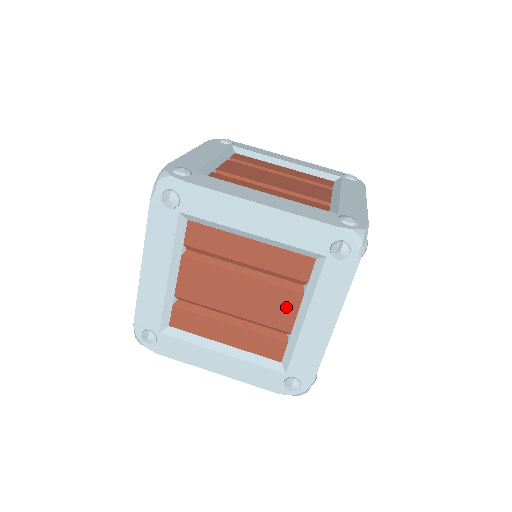
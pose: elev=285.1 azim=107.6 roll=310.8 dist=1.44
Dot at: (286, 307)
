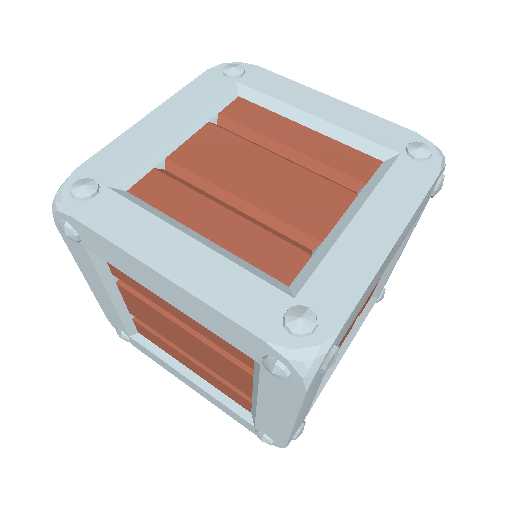
Dot at: (238, 376)
